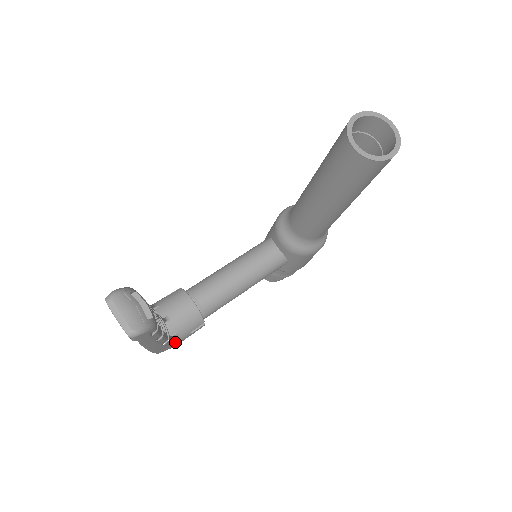
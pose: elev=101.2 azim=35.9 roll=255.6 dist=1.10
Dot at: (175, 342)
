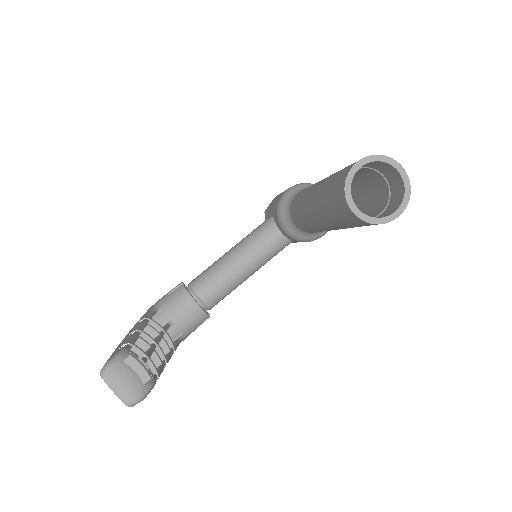
Dot at: (182, 340)
